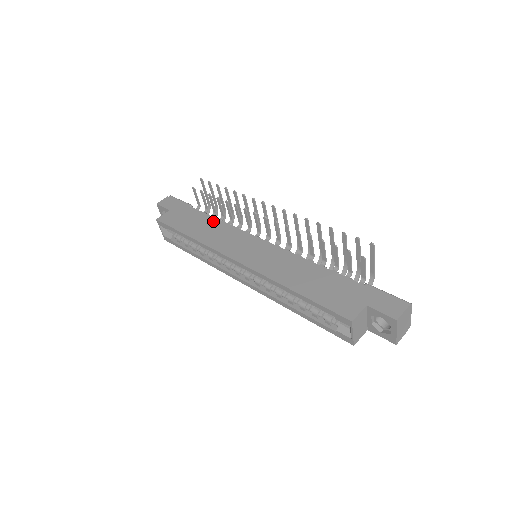
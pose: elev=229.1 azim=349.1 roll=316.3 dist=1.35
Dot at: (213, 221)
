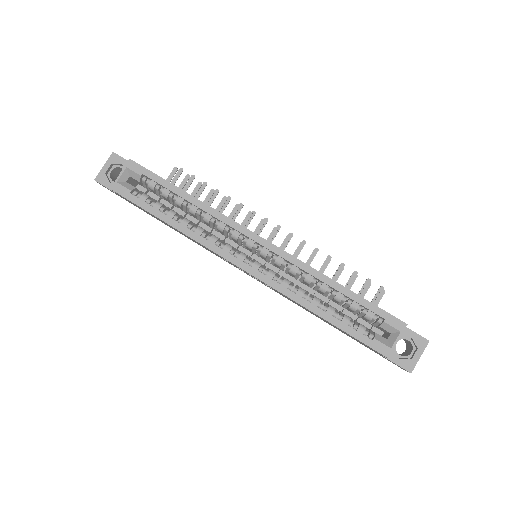
Dot at: occluded
